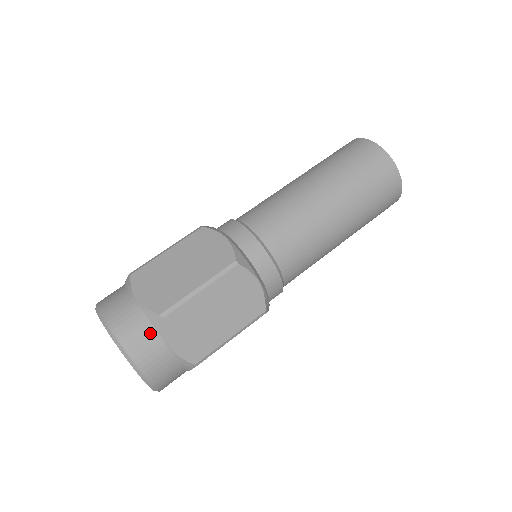
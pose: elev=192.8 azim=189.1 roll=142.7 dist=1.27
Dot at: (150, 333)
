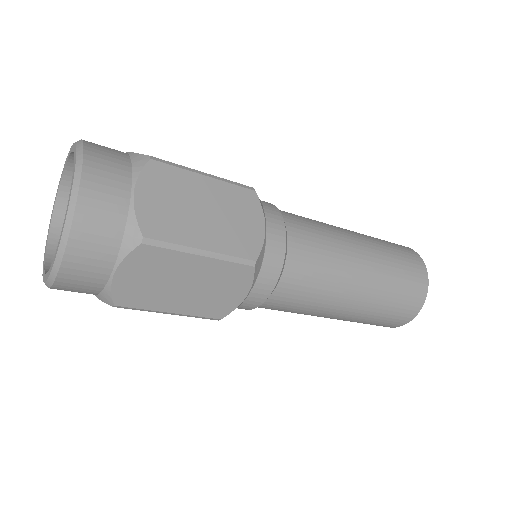
Dot at: (124, 165)
